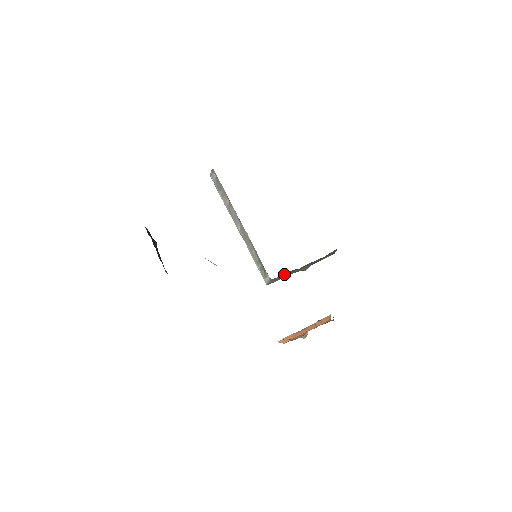
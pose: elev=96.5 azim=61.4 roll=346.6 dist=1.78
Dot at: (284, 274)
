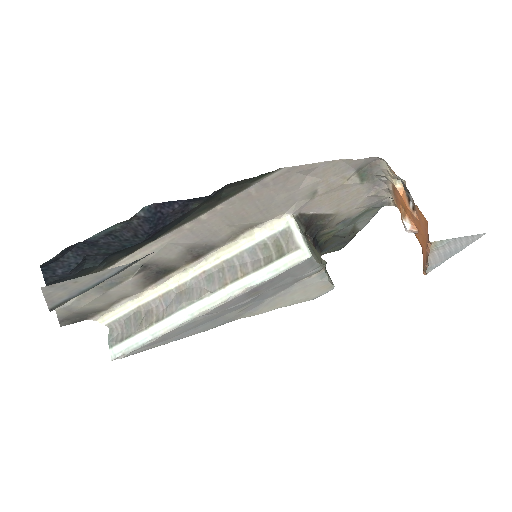
Dot at: occluded
